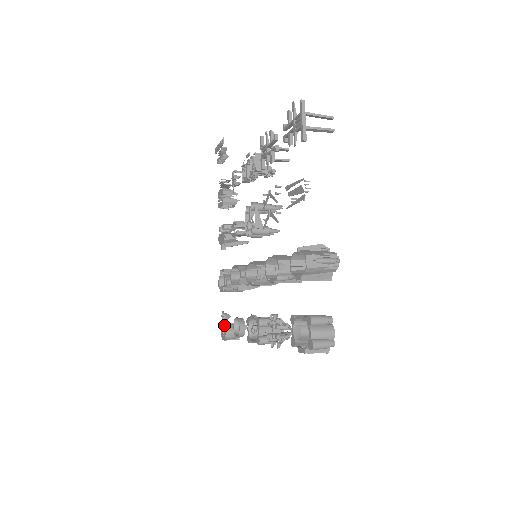
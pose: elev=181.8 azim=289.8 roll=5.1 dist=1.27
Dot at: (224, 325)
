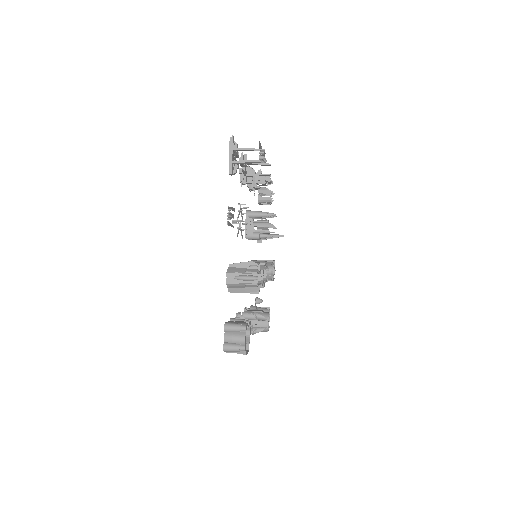
Dot at: occluded
